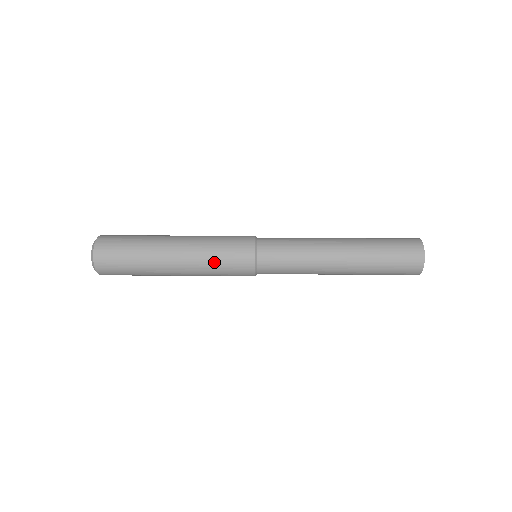
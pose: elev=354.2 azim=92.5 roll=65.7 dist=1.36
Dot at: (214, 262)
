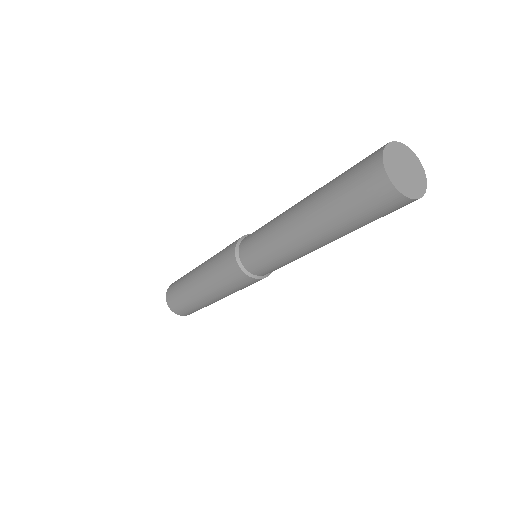
Dot at: (218, 279)
